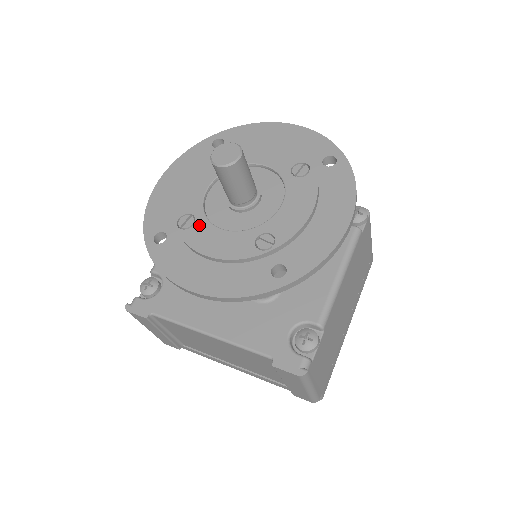
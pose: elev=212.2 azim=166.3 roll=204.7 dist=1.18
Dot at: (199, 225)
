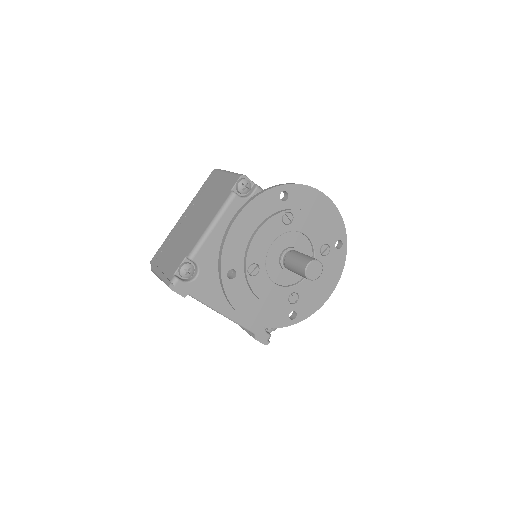
Dot at: (261, 275)
